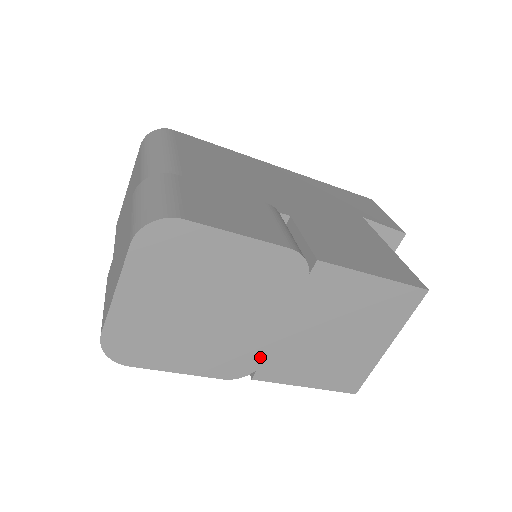
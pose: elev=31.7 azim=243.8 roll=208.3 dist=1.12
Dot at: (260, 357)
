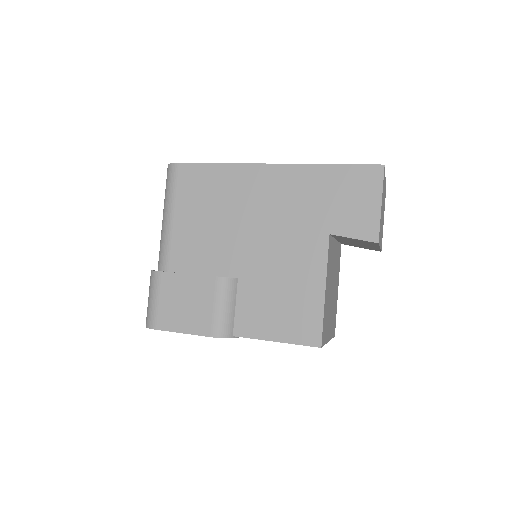
Dot at: occluded
